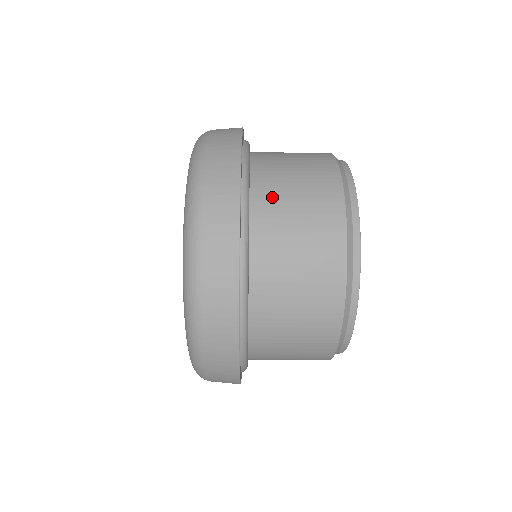
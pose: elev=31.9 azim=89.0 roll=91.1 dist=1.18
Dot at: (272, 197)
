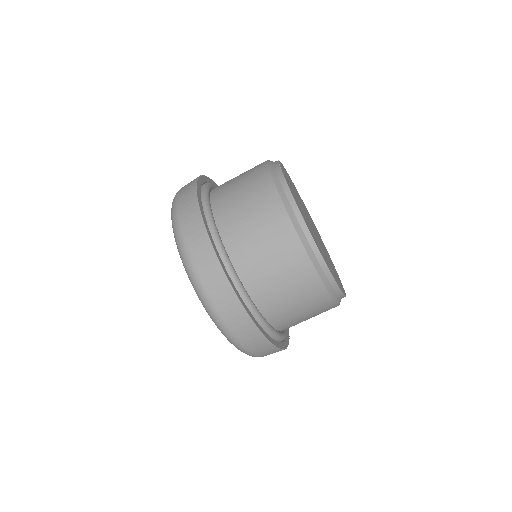
Dot at: (227, 204)
